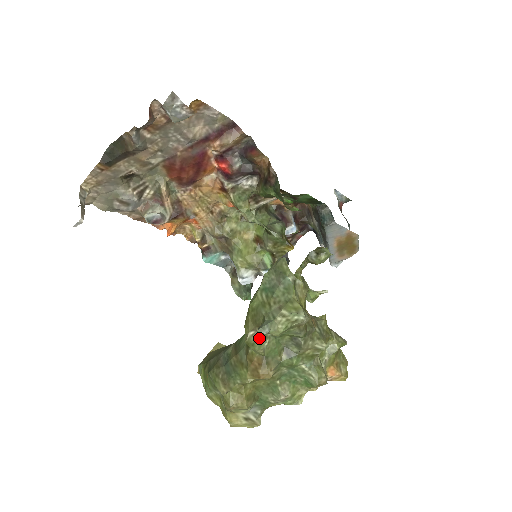
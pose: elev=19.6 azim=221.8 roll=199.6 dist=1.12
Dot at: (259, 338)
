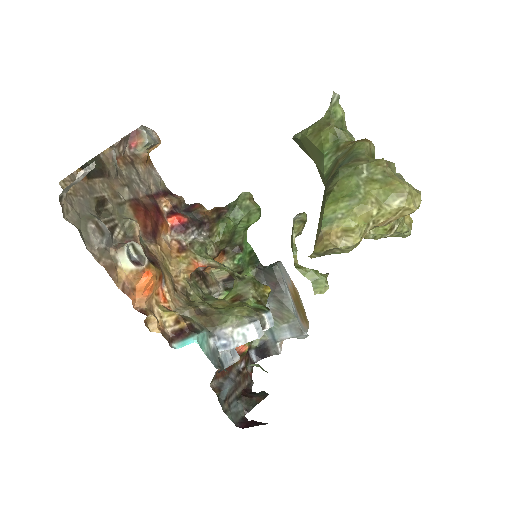
Dot at: occluded
